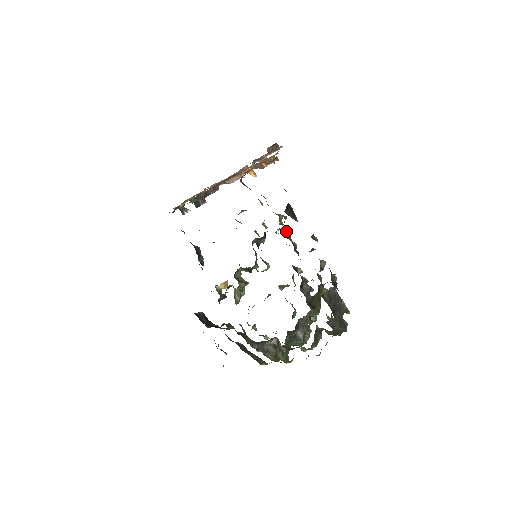
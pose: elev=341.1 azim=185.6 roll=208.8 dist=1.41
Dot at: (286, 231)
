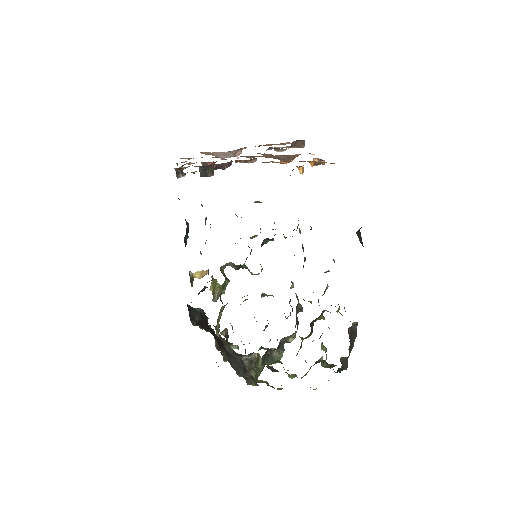
Dot at: occluded
